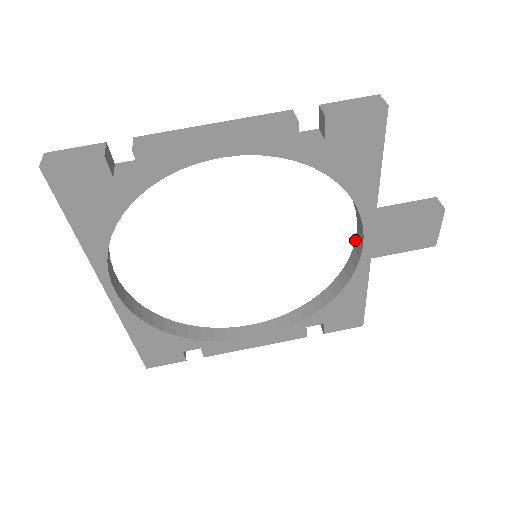
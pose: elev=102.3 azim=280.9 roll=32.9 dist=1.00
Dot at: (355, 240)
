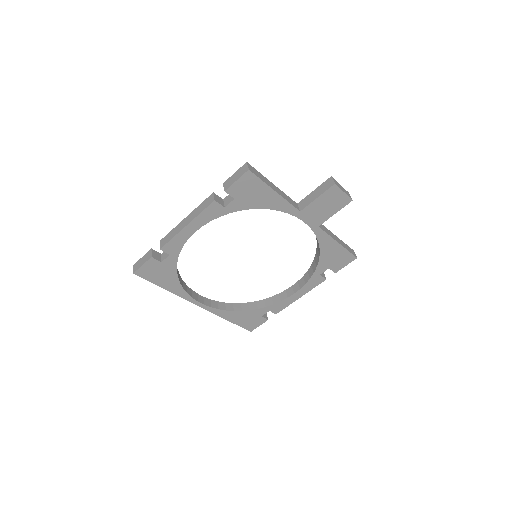
Dot at: occluded
